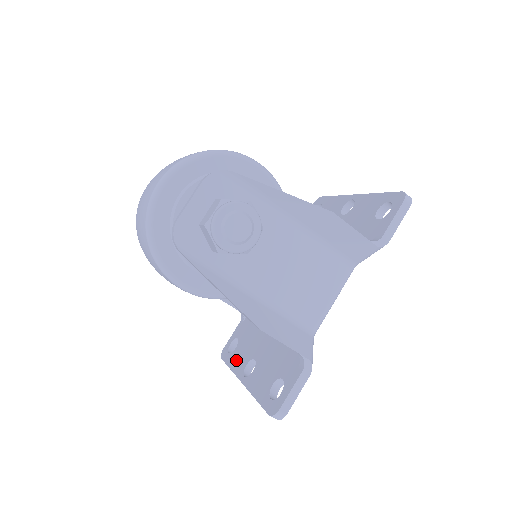
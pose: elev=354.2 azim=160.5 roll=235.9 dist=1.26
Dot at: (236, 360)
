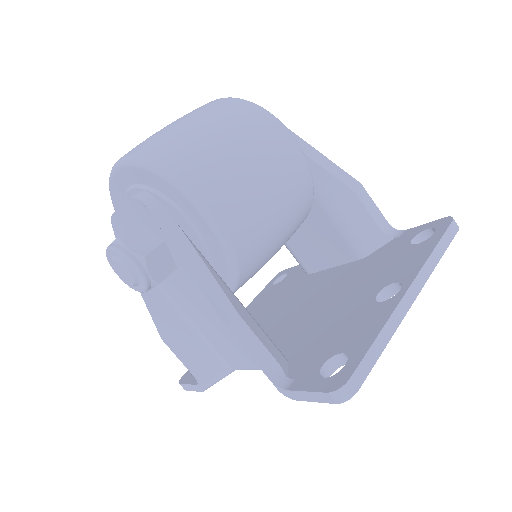
Dot at: (259, 297)
